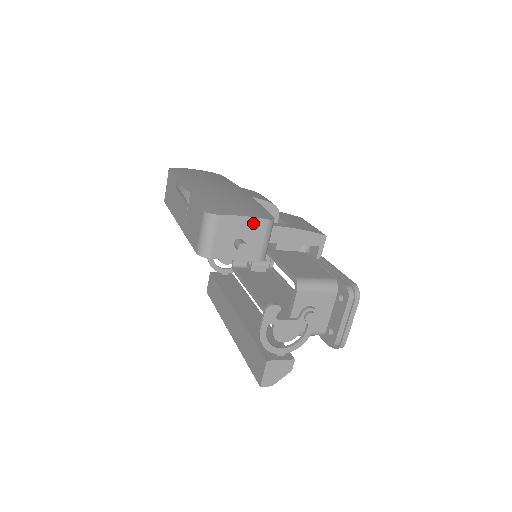
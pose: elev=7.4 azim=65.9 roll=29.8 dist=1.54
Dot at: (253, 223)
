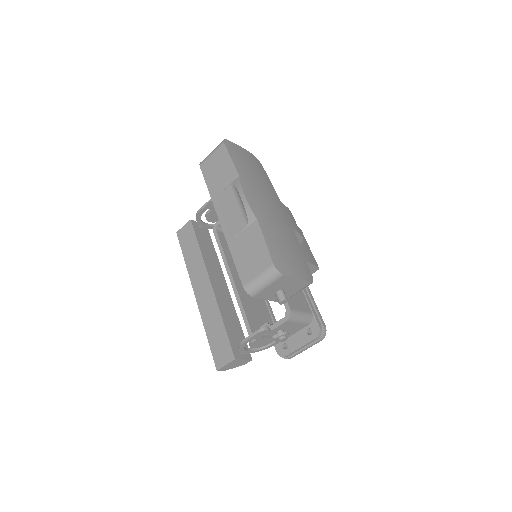
Dot at: (300, 283)
